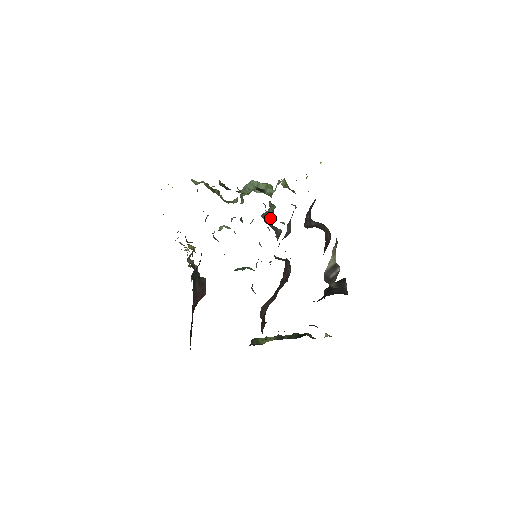
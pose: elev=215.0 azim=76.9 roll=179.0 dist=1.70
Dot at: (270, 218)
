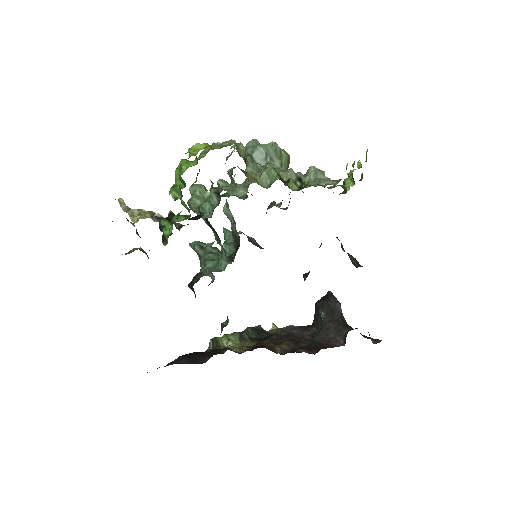
Dot at: occluded
